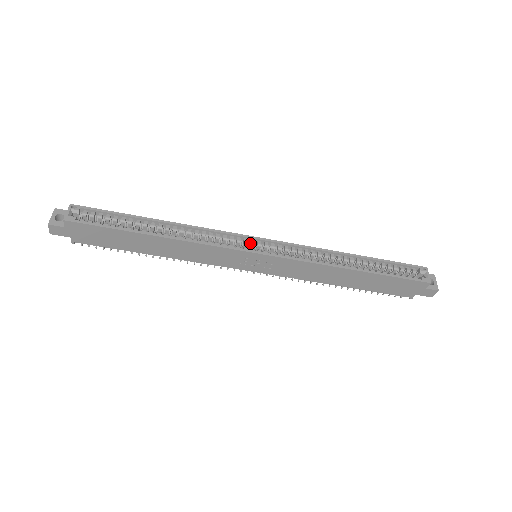
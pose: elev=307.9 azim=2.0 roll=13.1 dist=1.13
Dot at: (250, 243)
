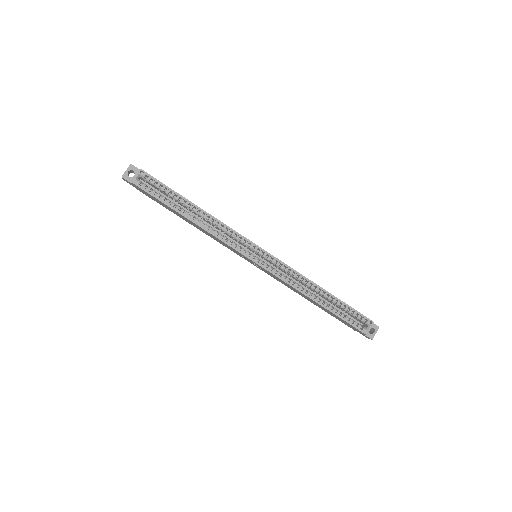
Dot at: (254, 249)
